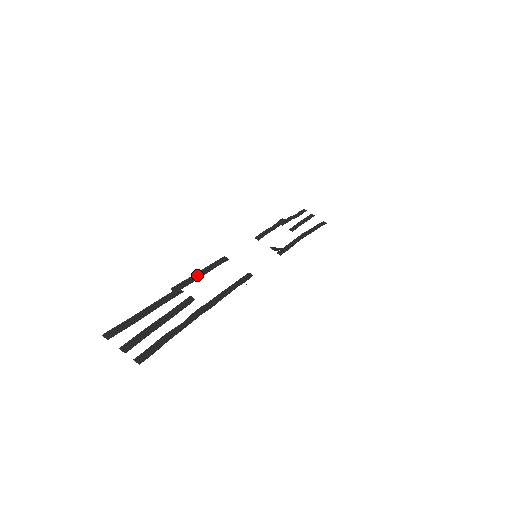
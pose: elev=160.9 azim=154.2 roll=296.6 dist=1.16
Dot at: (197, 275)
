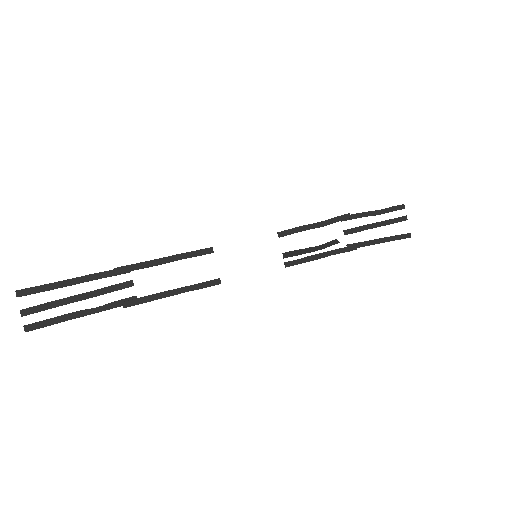
Dot at: (157, 261)
